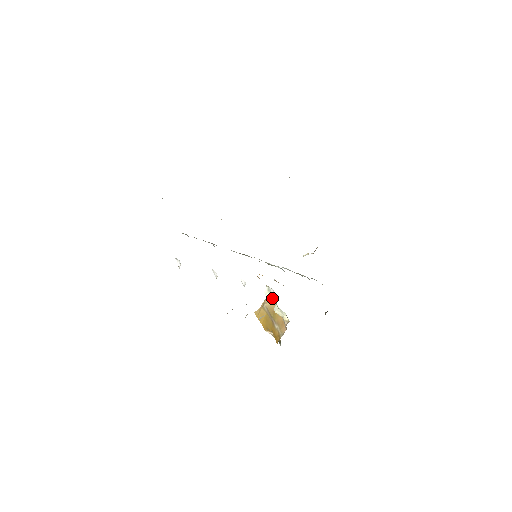
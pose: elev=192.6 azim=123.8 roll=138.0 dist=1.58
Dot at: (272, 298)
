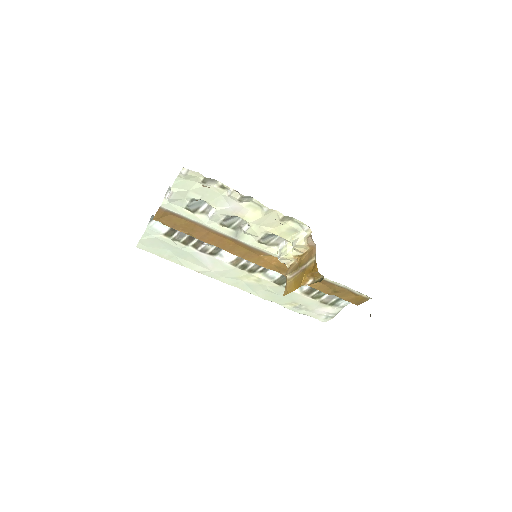
Dot at: (287, 250)
